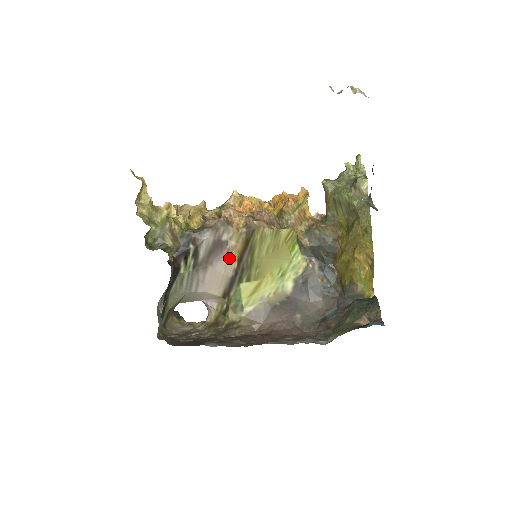
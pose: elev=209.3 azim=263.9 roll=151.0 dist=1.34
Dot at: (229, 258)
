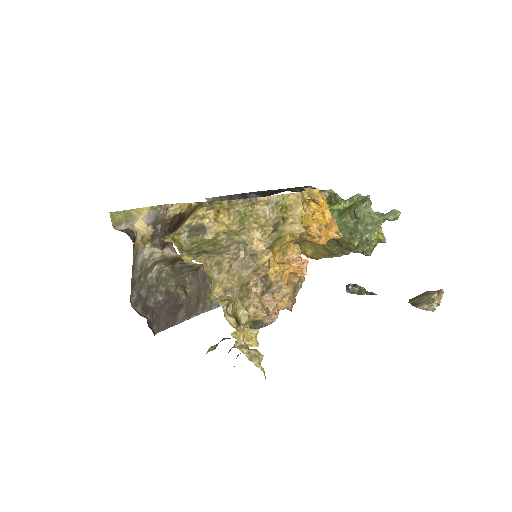
Dot at: occluded
